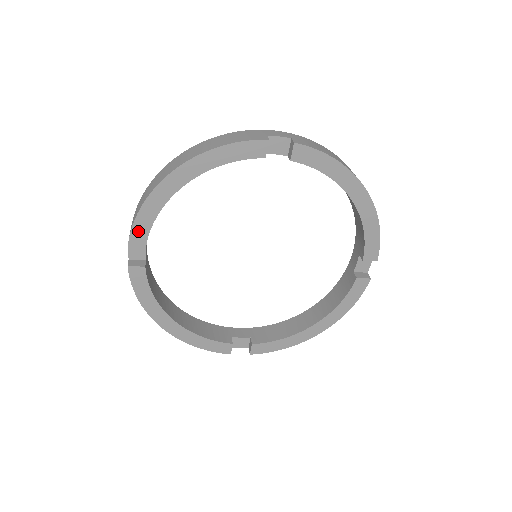
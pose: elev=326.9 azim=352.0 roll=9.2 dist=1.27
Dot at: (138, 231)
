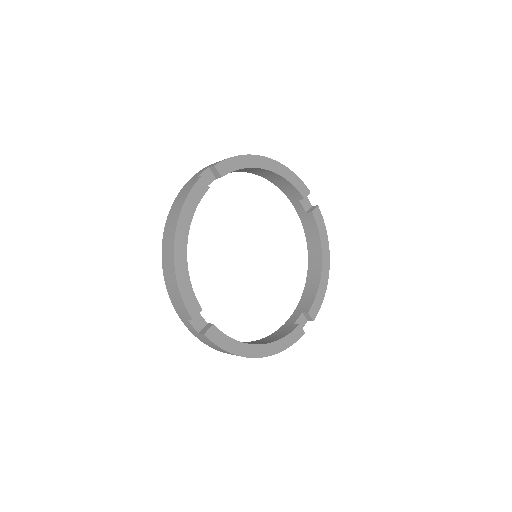
Dot at: (189, 303)
